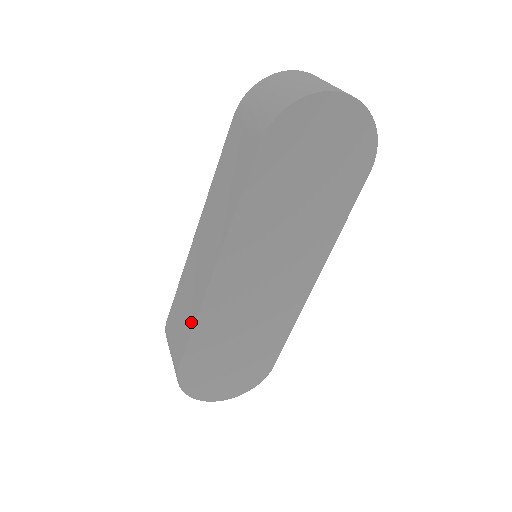
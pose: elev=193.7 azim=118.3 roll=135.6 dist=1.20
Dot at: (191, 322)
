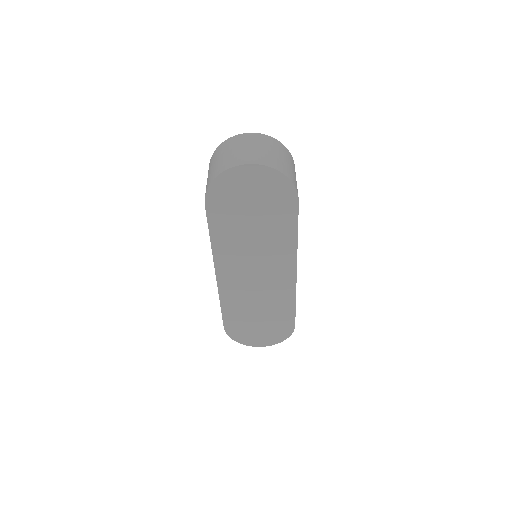
Dot at: occluded
